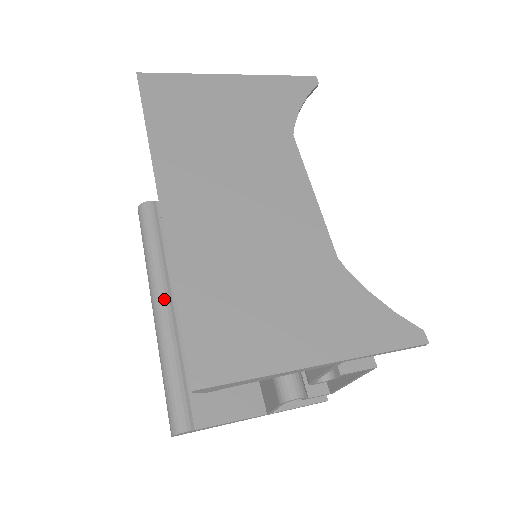
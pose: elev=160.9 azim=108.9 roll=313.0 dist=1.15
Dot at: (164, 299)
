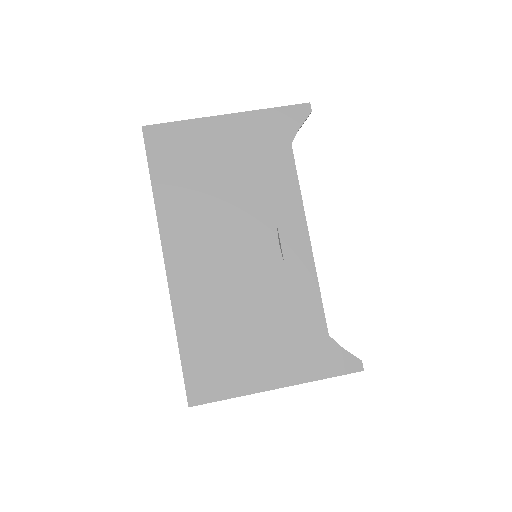
Dot at: occluded
